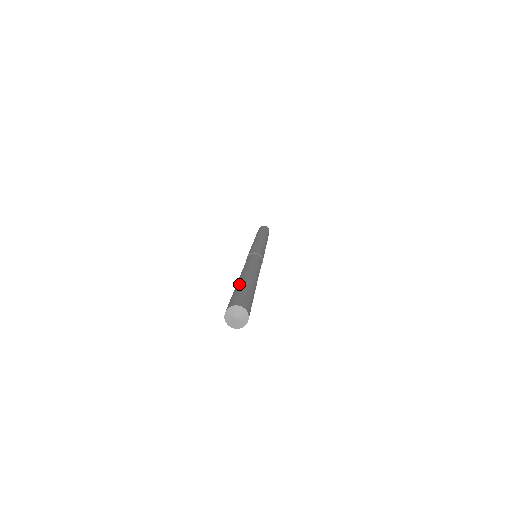
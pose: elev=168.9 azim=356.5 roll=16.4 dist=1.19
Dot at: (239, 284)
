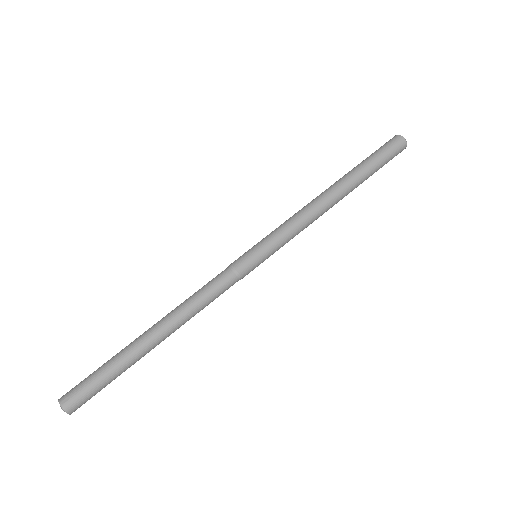
Dot at: occluded
